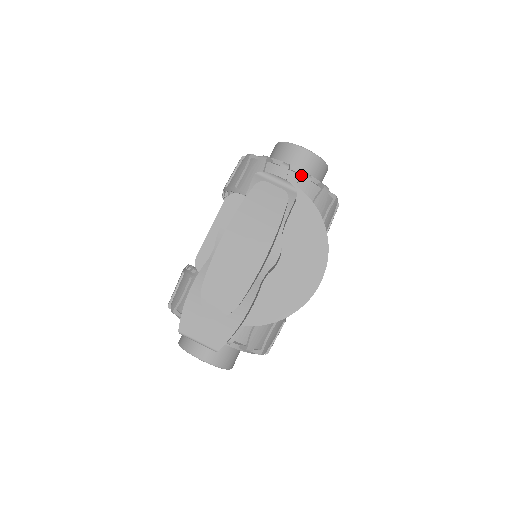
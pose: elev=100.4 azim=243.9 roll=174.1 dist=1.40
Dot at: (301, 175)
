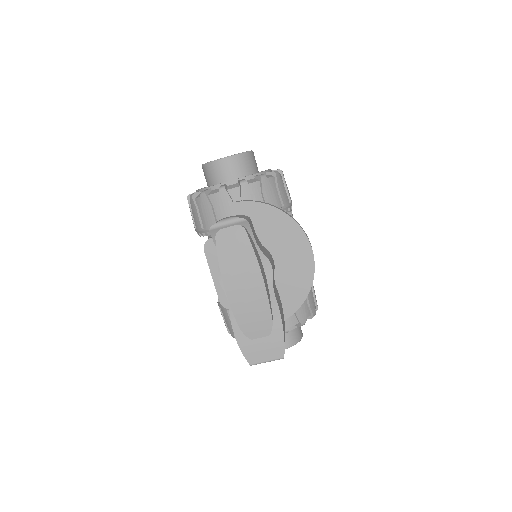
Dot at: (238, 185)
